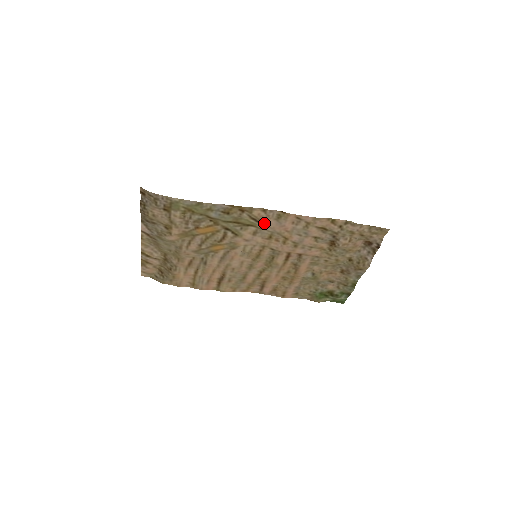
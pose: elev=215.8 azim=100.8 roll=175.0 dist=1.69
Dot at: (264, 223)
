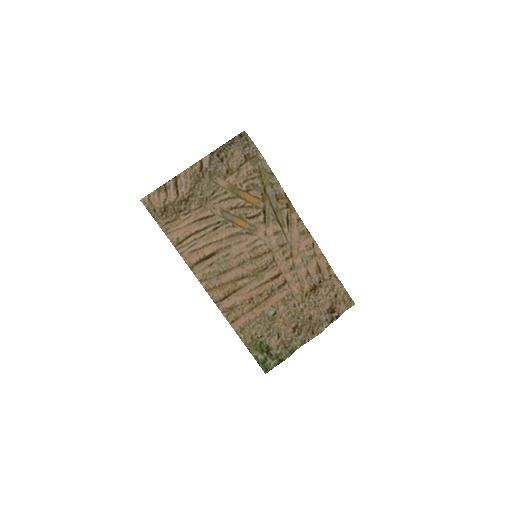
Dot at: (291, 229)
